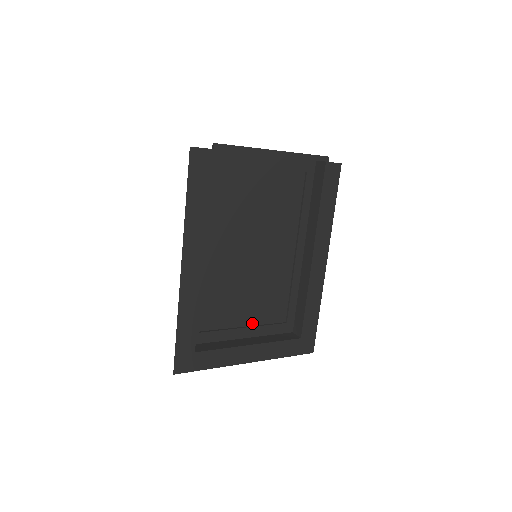
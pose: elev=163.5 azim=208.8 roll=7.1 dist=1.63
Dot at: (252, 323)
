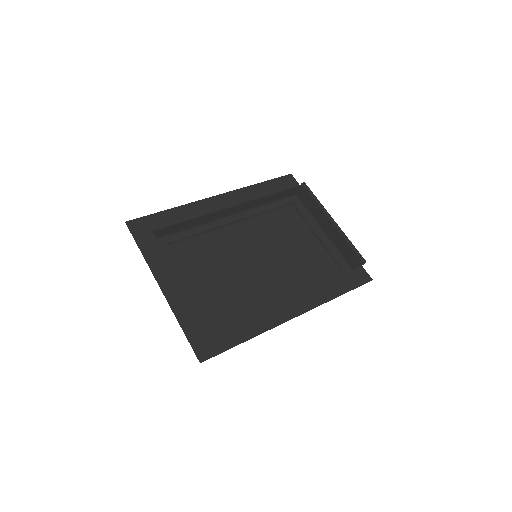
Dot at: (196, 292)
